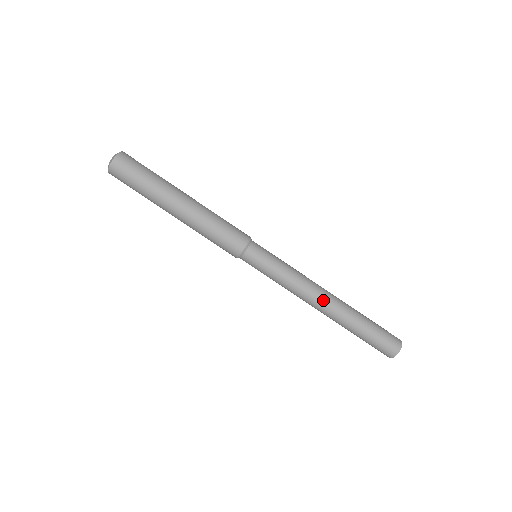
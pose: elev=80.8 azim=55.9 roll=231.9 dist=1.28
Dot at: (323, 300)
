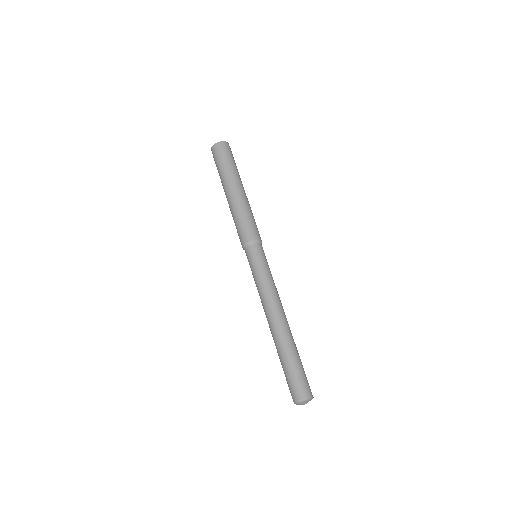
Dot at: (280, 314)
